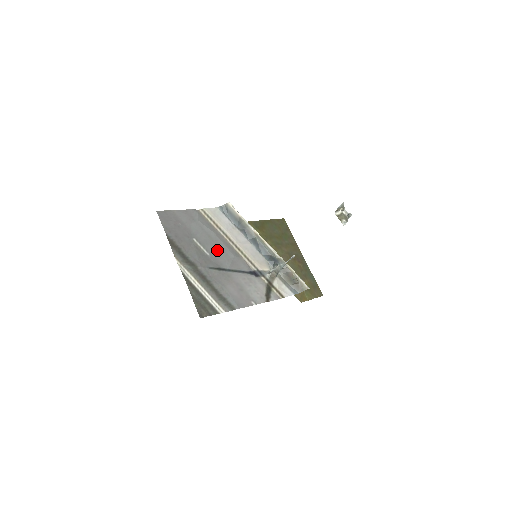
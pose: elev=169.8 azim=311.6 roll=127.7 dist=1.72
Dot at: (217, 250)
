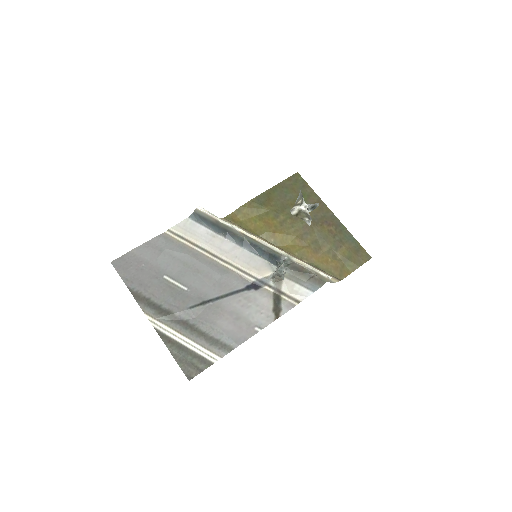
Dot at: (197, 278)
